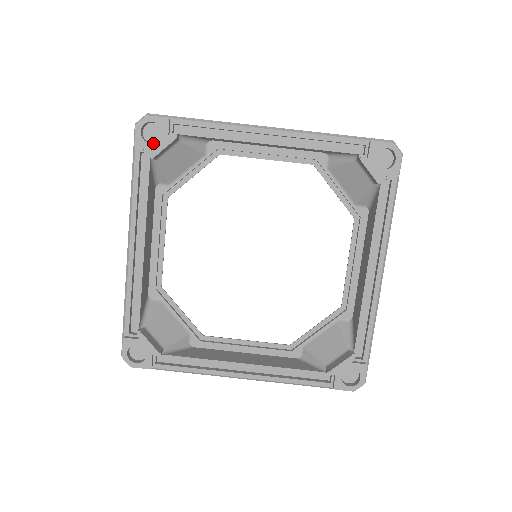
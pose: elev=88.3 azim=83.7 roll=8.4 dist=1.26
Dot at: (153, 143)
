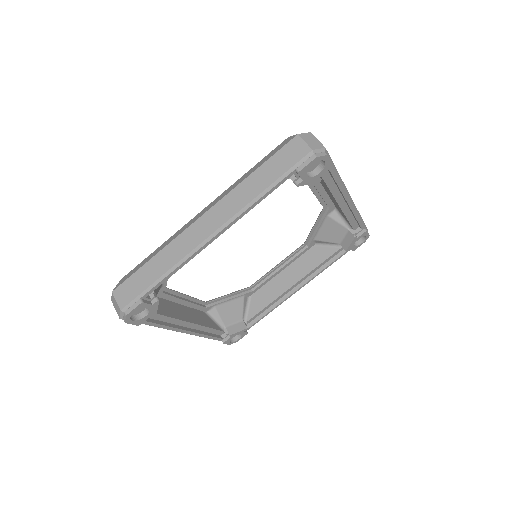
Dot at: (147, 315)
